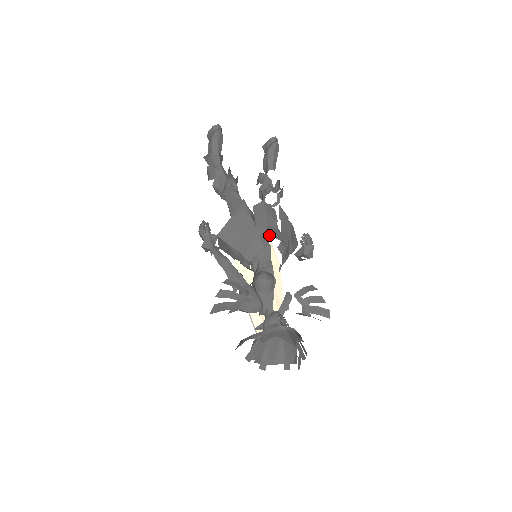
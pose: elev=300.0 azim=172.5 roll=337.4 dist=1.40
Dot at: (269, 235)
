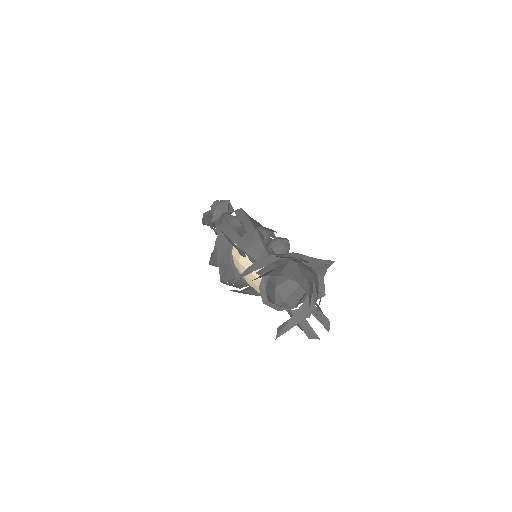
Dot at: occluded
